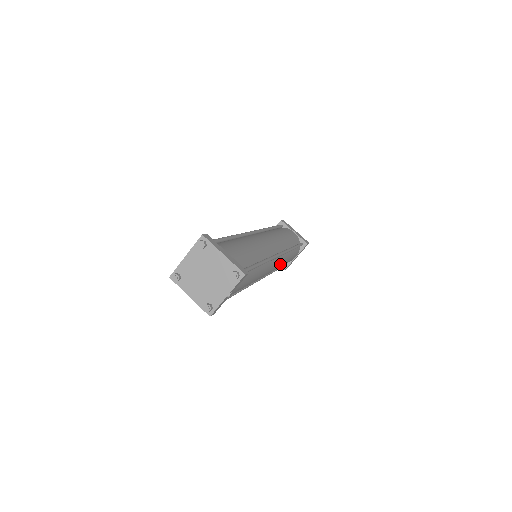
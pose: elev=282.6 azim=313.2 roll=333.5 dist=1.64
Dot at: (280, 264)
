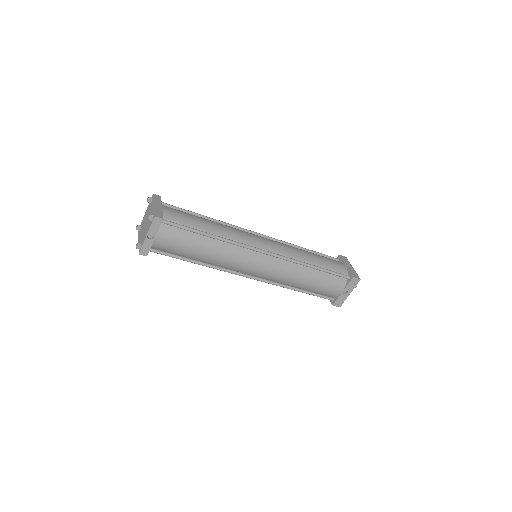
Dot at: (284, 272)
